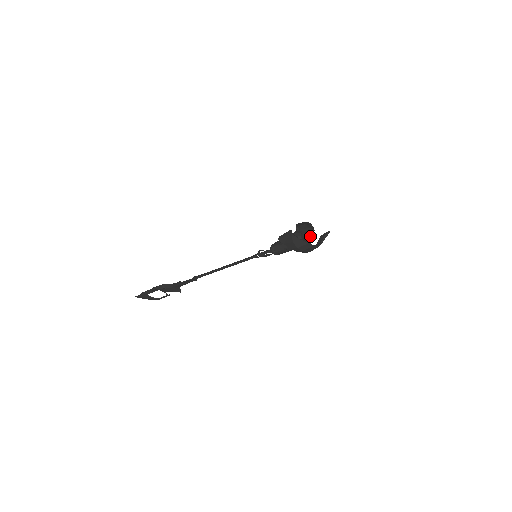
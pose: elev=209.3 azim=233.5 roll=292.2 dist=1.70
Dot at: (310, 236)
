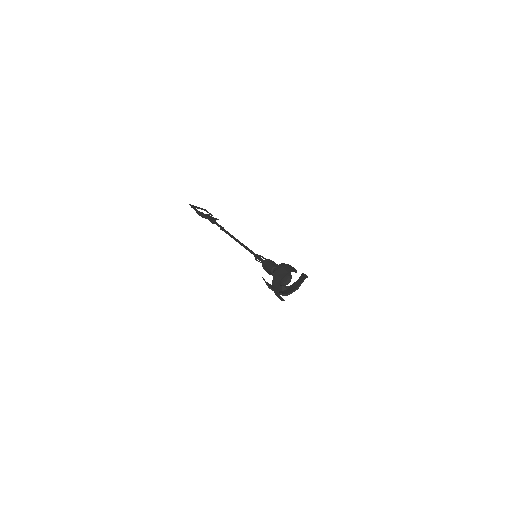
Dot at: occluded
